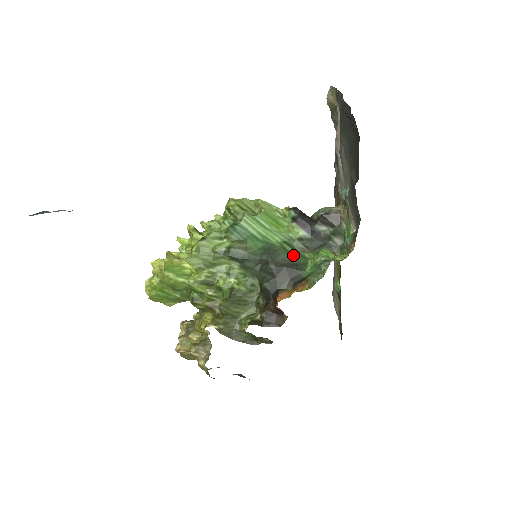
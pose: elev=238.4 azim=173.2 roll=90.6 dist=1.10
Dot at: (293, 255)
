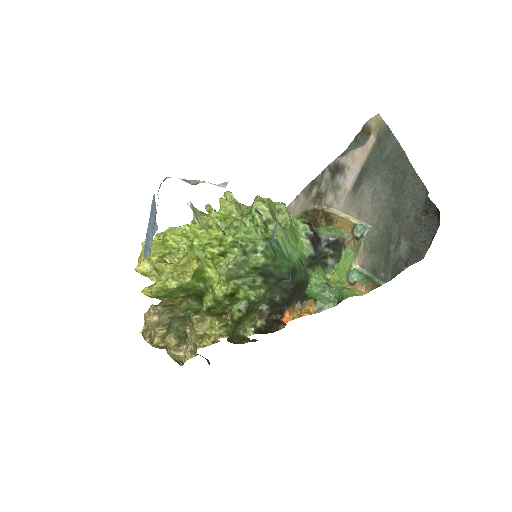
Dot at: (304, 274)
